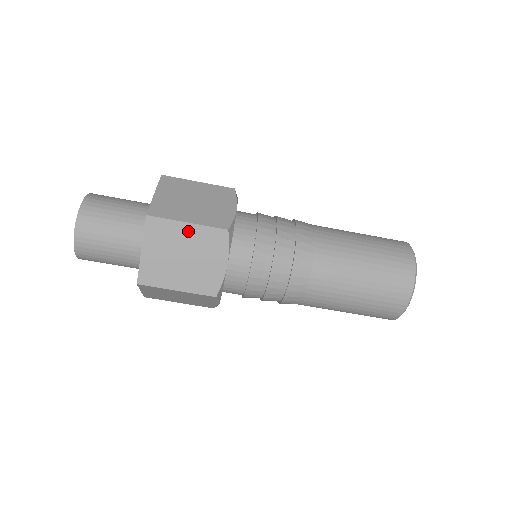
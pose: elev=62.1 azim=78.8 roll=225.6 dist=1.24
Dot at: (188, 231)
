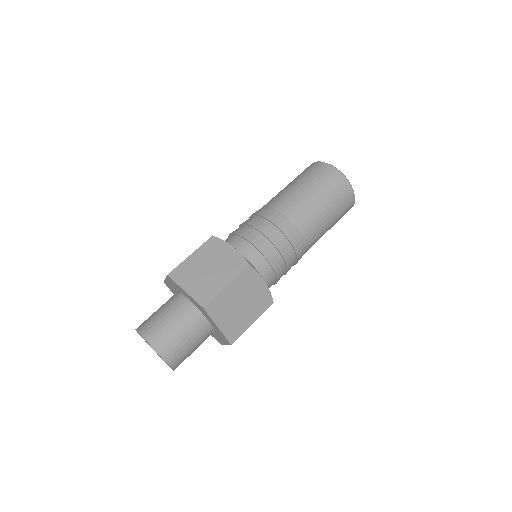
Dot at: (195, 257)
